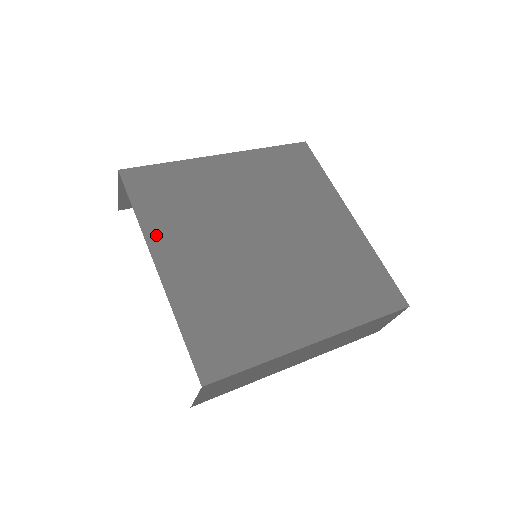
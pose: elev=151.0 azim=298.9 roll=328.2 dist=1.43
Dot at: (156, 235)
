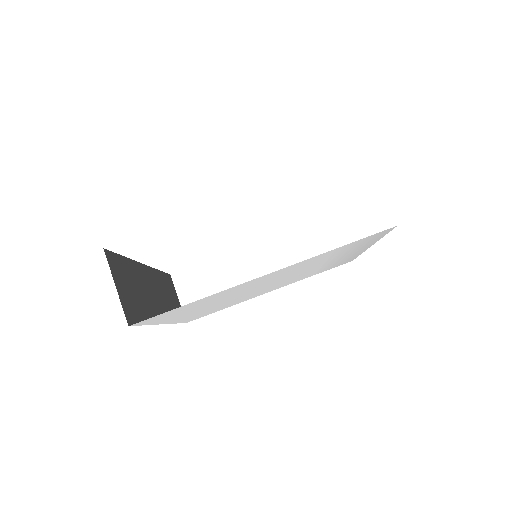
Dot at: occluded
